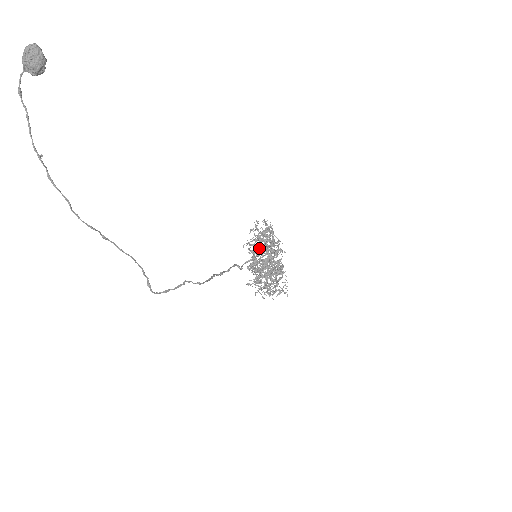
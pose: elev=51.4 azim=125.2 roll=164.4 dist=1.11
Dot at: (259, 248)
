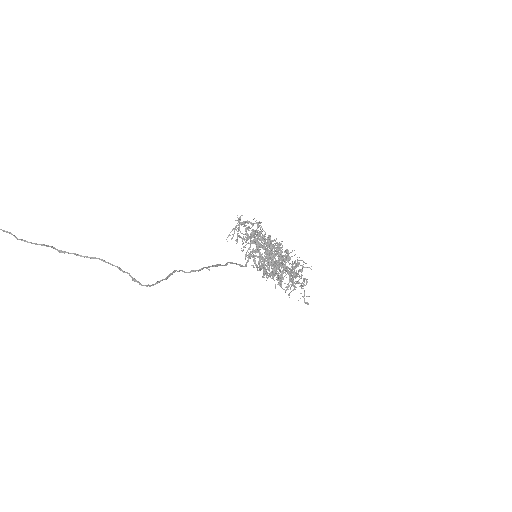
Dot at: occluded
